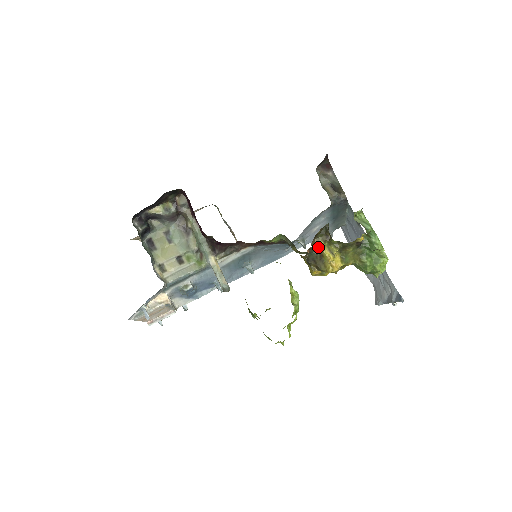
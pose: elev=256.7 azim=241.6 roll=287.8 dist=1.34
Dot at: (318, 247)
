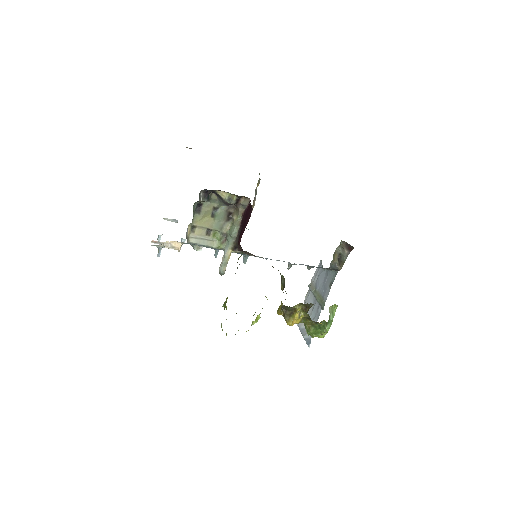
Dot at: (296, 308)
